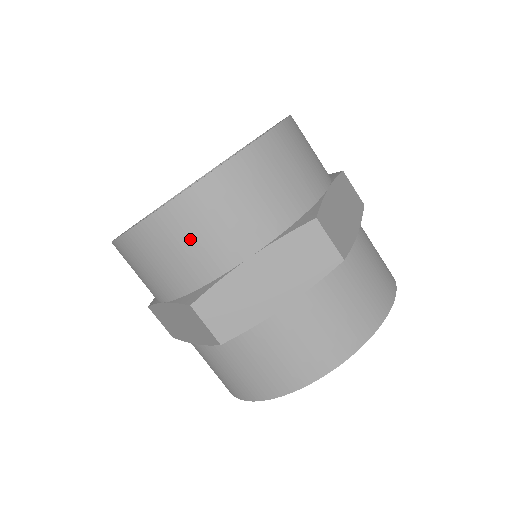
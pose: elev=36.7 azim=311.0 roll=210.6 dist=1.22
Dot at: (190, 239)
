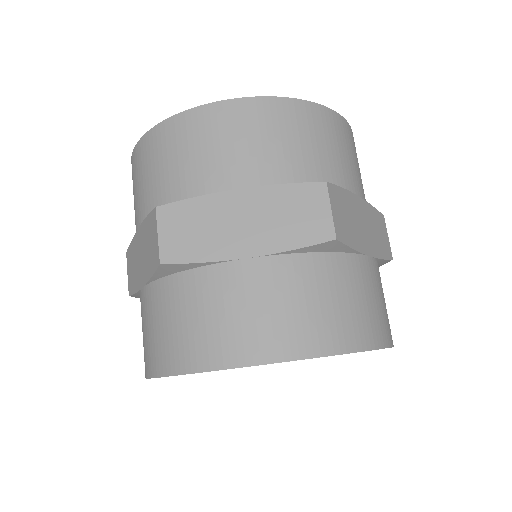
Dot at: (194, 148)
